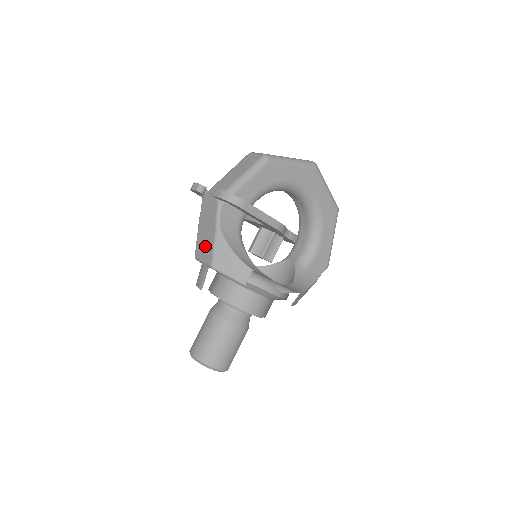
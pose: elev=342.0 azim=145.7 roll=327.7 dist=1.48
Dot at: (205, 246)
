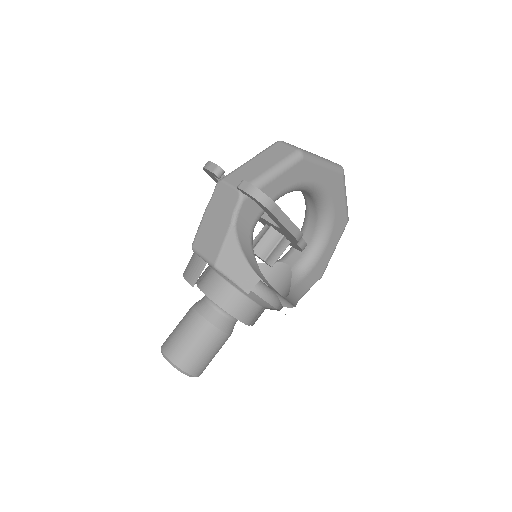
Dot at: (210, 240)
